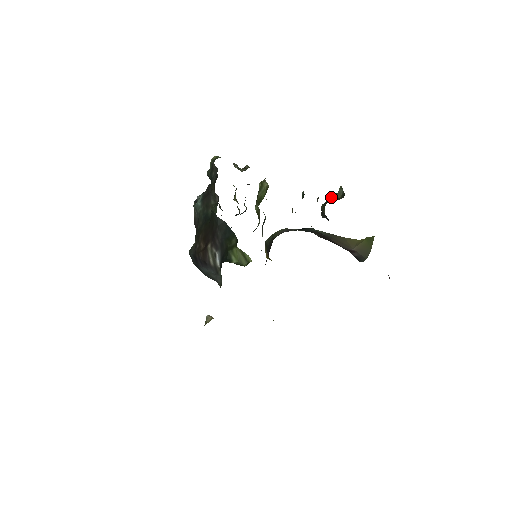
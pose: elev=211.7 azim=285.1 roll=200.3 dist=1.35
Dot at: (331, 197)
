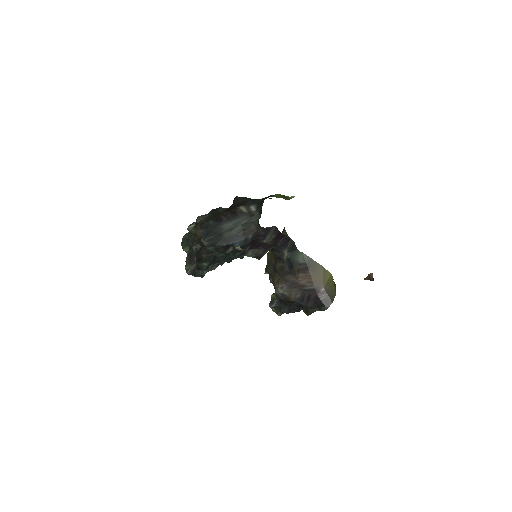
Dot at: occluded
